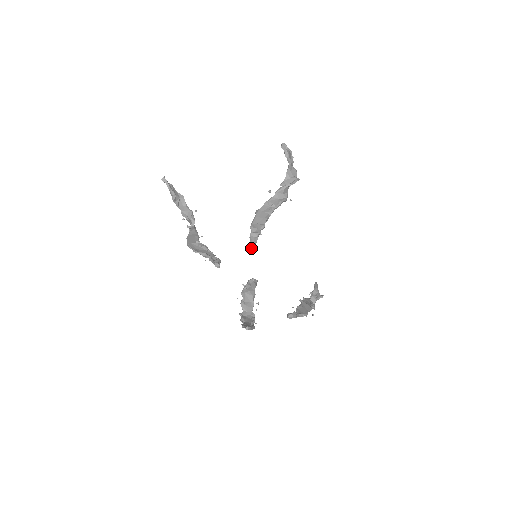
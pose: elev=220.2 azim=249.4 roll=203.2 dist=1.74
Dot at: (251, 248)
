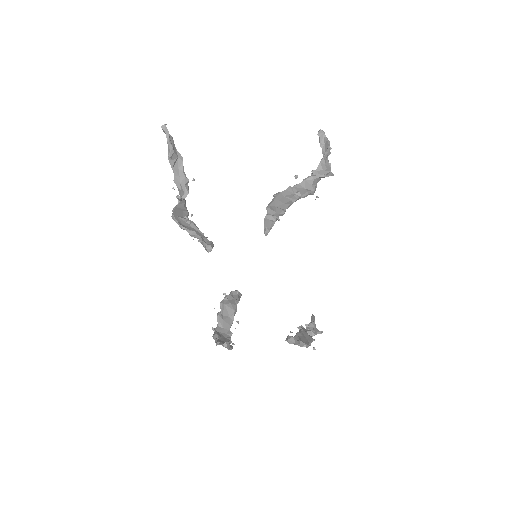
Dot at: (264, 232)
